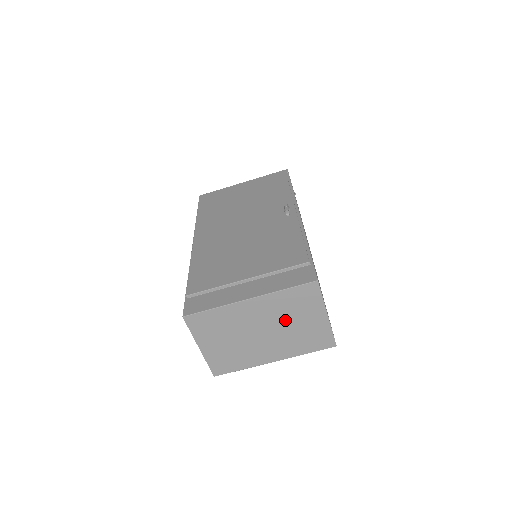
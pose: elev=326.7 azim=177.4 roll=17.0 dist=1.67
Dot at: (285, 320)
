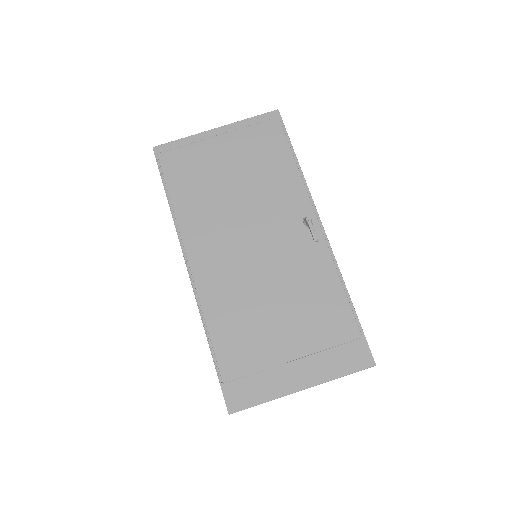
Dot at: occluded
